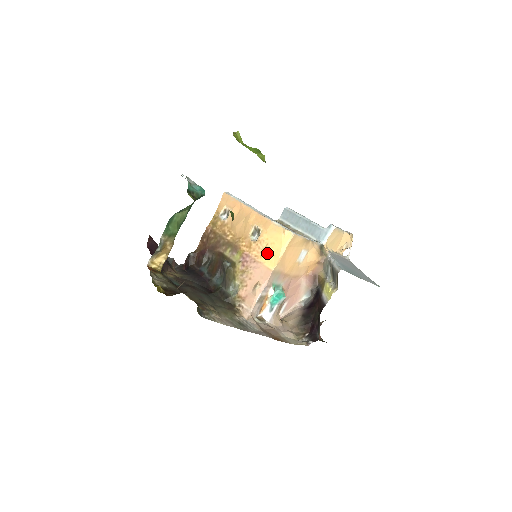
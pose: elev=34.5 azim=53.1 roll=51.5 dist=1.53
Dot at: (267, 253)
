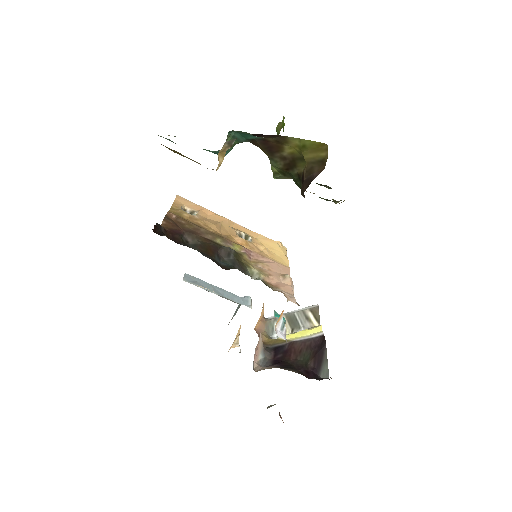
Dot at: (271, 254)
